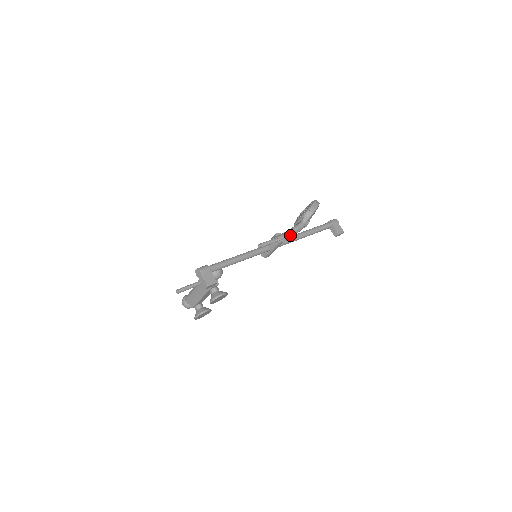
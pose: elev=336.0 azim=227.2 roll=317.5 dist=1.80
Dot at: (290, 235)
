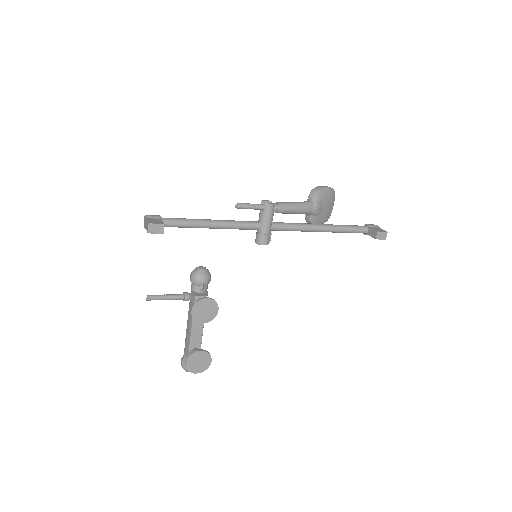
Dot at: (285, 204)
